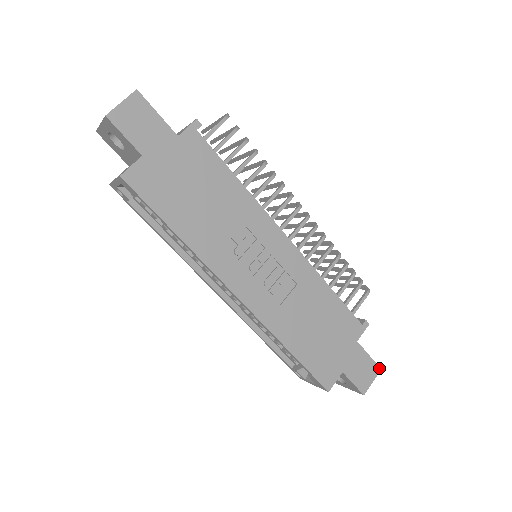
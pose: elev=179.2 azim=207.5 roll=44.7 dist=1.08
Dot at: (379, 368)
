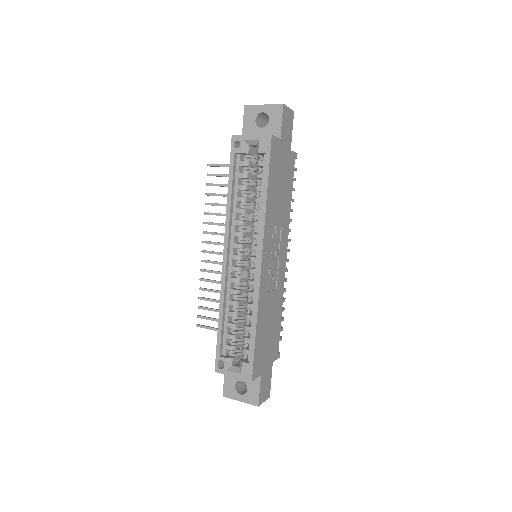
Dot at: occluded
